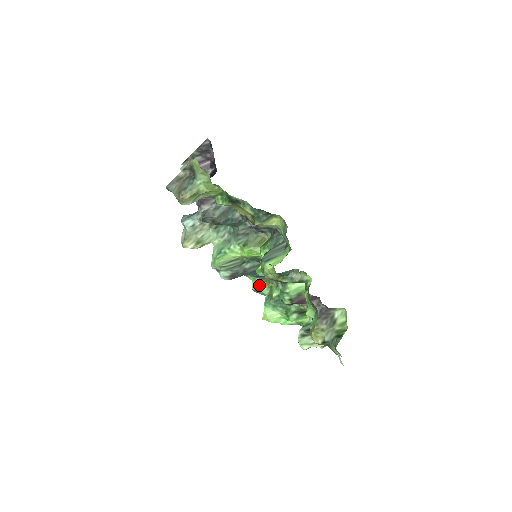
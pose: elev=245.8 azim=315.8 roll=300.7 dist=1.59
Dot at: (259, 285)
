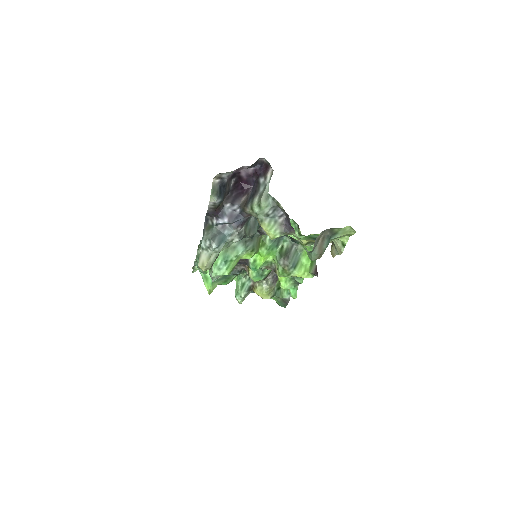
Dot at: occluded
